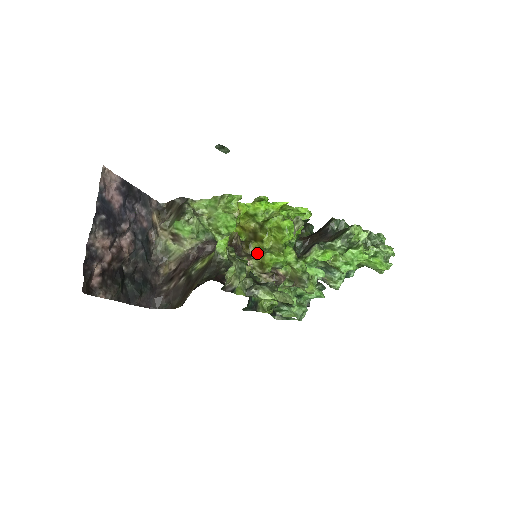
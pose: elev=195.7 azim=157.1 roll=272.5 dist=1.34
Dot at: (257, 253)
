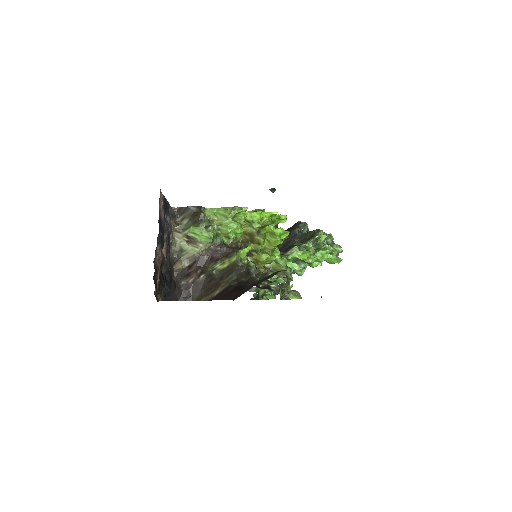
Dot at: (253, 252)
